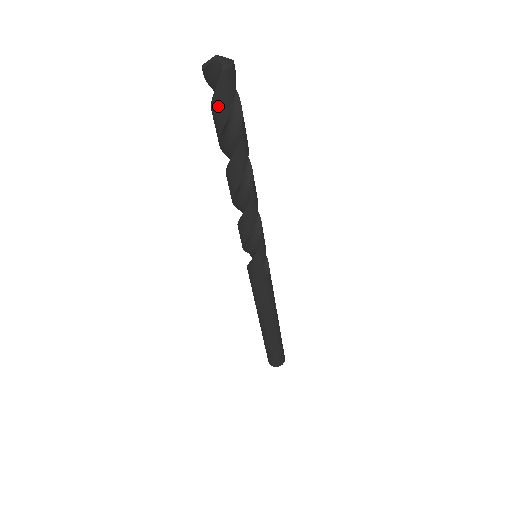
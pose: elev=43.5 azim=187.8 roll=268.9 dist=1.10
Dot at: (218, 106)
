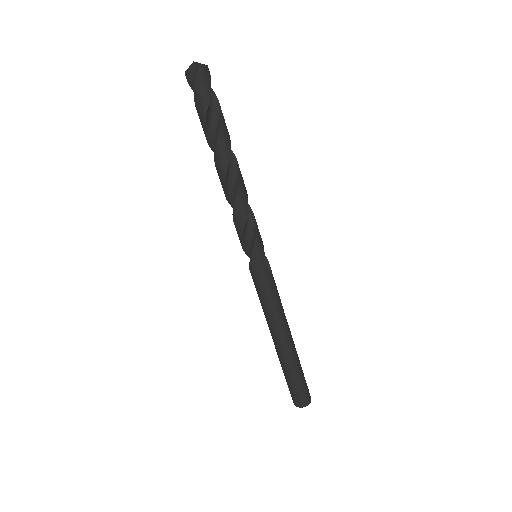
Dot at: (199, 98)
